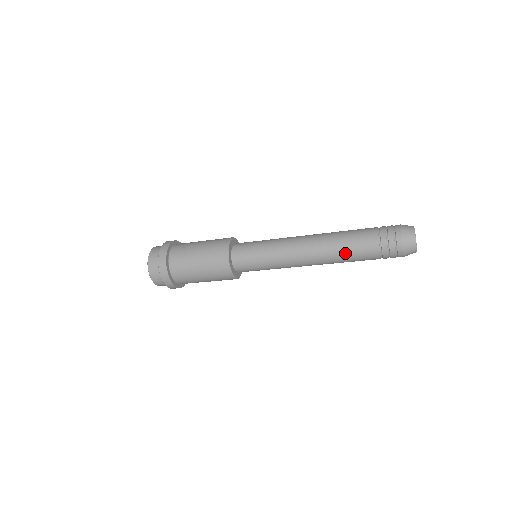
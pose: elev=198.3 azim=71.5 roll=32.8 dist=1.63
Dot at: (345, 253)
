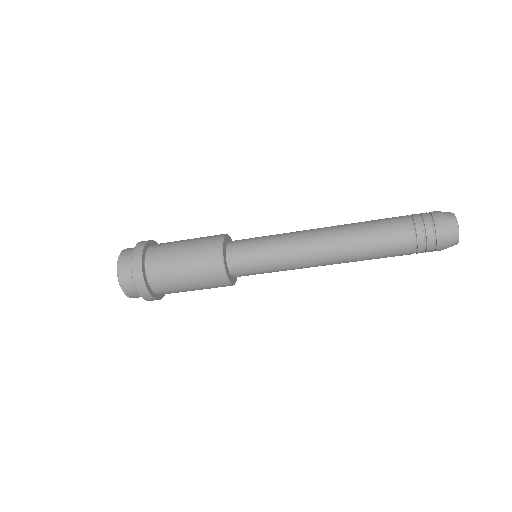
Dot at: (372, 257)
